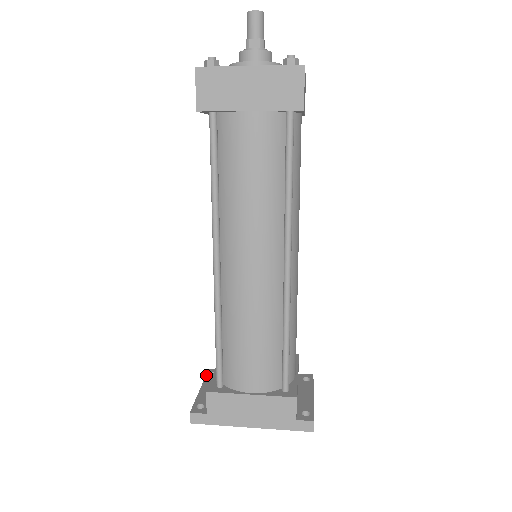
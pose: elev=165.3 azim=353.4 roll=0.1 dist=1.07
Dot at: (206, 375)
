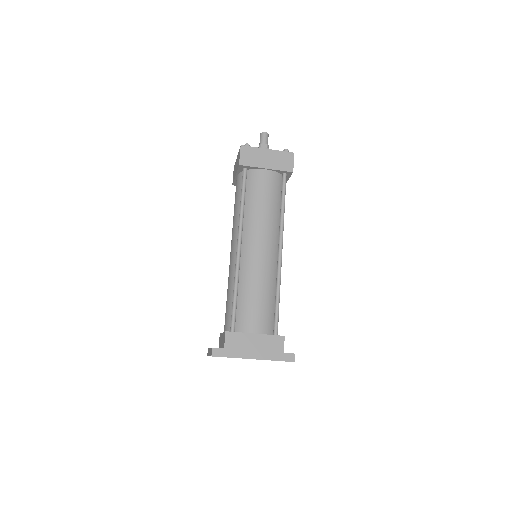
Dot at: occluded
